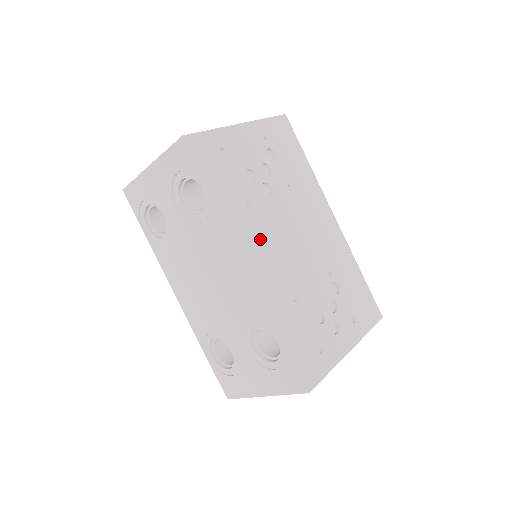
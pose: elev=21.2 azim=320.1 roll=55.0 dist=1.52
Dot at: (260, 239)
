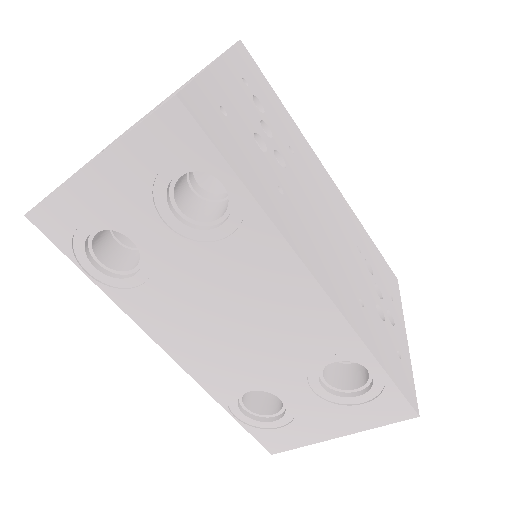
Dot at: (309, 238)
